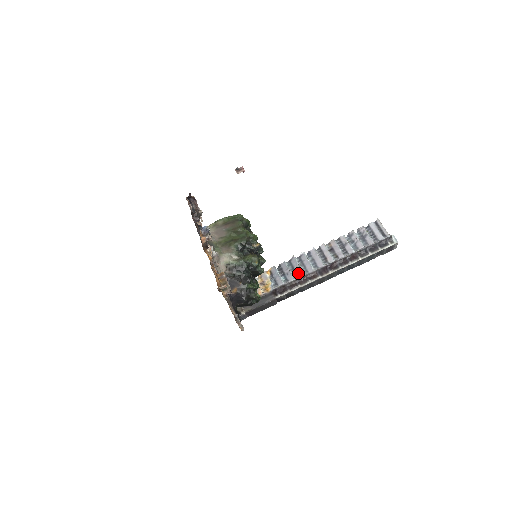
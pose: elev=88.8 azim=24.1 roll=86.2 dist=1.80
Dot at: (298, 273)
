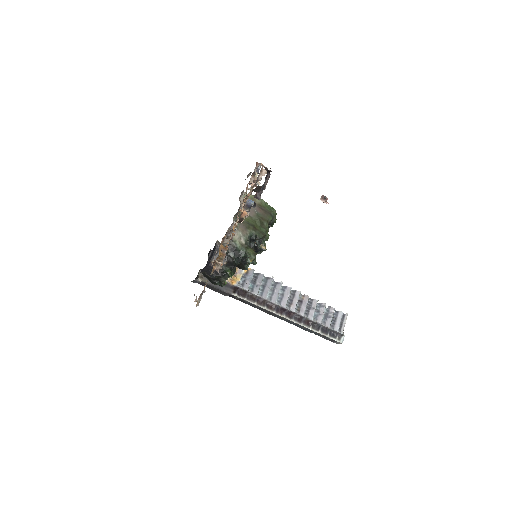
Dot at: (264, 293)
